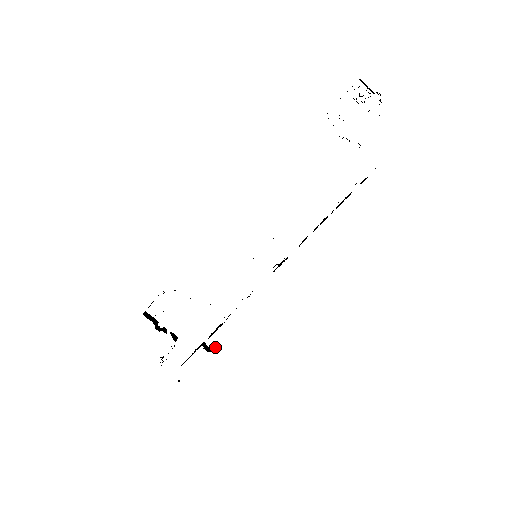
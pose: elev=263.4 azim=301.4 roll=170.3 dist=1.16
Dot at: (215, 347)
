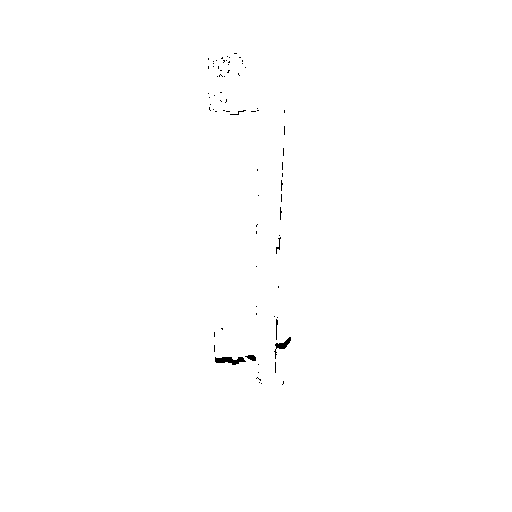
Dot at: (287, 340)
